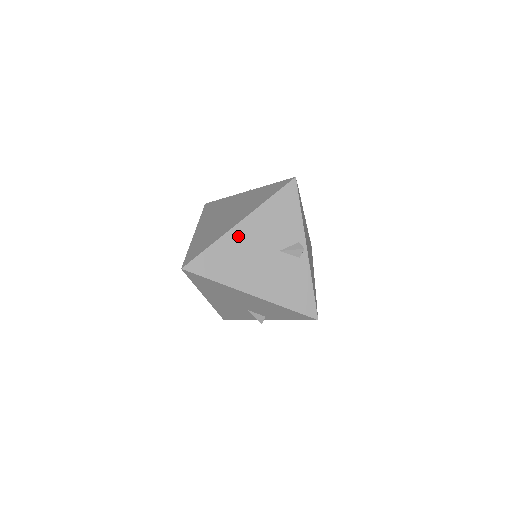
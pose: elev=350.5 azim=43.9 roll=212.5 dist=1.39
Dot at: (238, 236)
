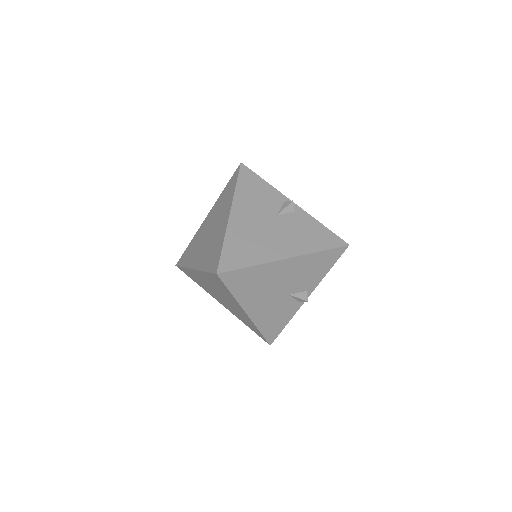
Dot at: (238, 223)
